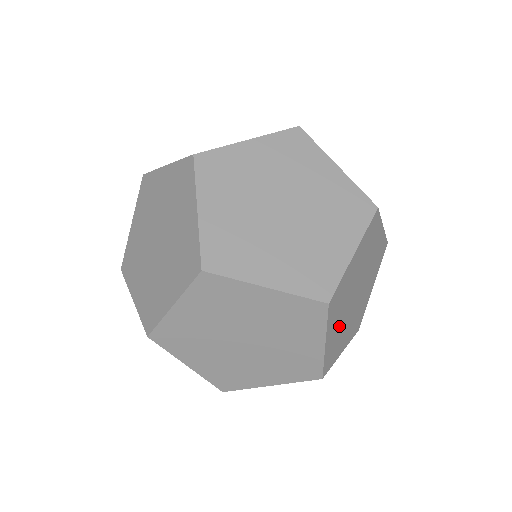
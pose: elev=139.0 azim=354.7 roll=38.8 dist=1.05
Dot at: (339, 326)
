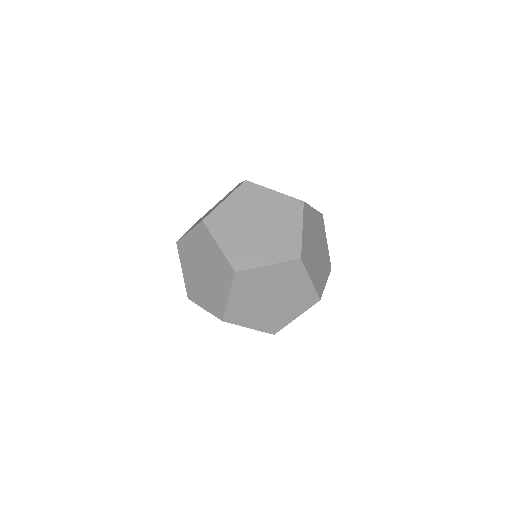
Dot at: occluded
